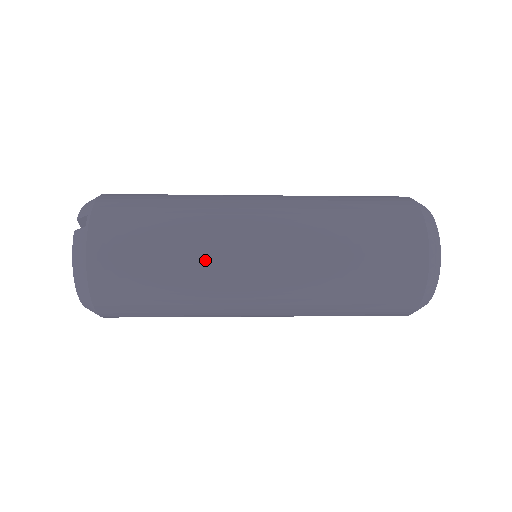
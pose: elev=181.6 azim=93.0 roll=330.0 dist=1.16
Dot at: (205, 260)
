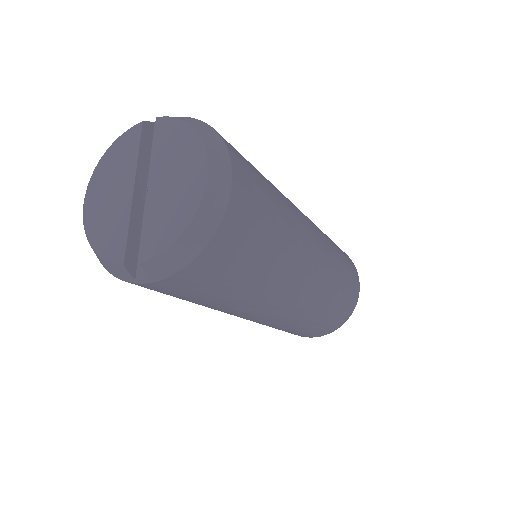
Dot at: occluded
